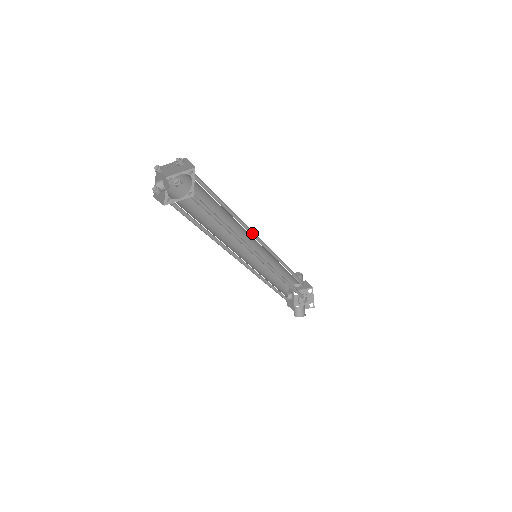
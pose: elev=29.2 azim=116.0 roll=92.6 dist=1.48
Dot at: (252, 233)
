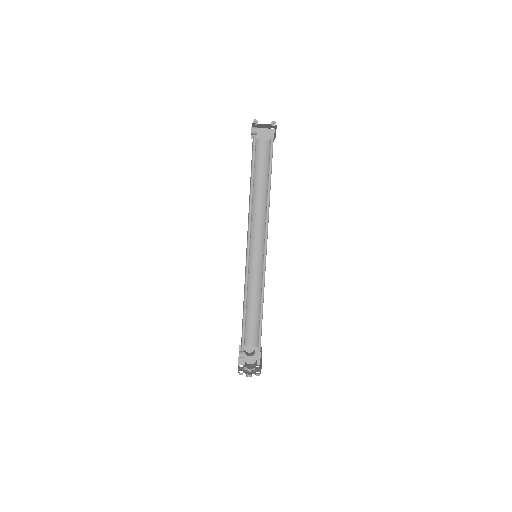
Dot at: (264, 234)
